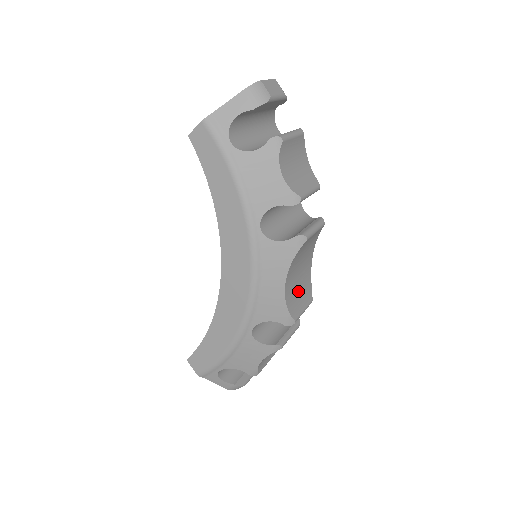
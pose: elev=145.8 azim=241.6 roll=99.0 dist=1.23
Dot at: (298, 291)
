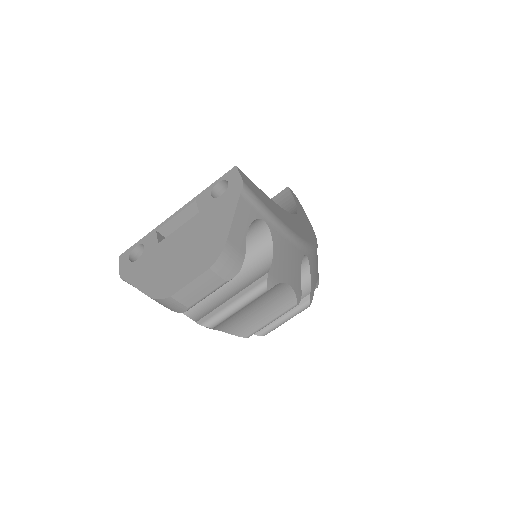
Dot at: occluded
